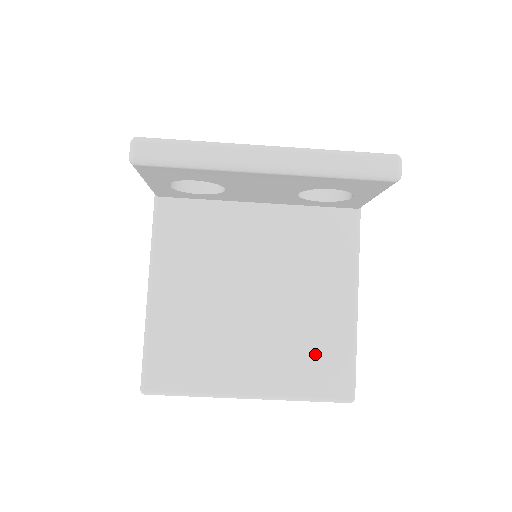
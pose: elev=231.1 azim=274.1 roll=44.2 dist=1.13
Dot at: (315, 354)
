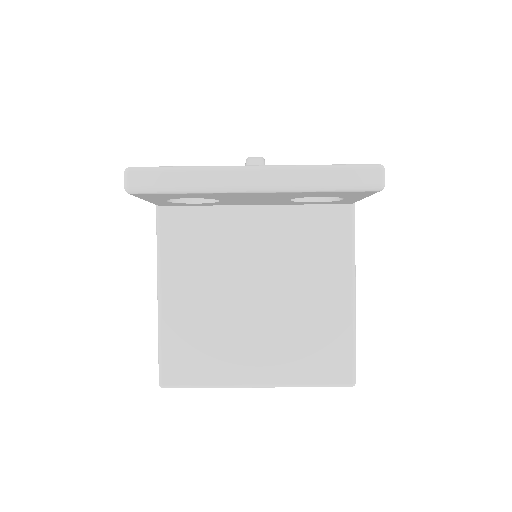
Dot at: (316, 345)
